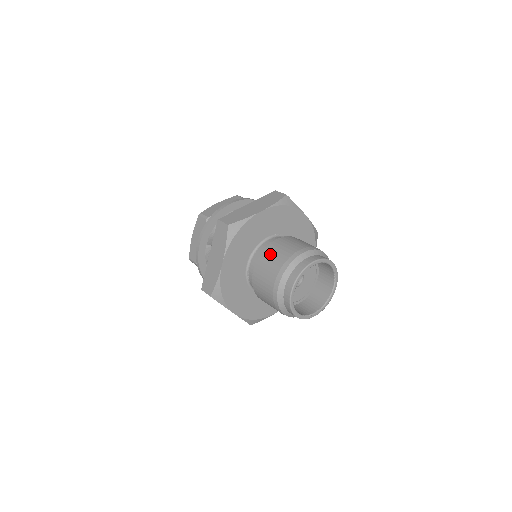
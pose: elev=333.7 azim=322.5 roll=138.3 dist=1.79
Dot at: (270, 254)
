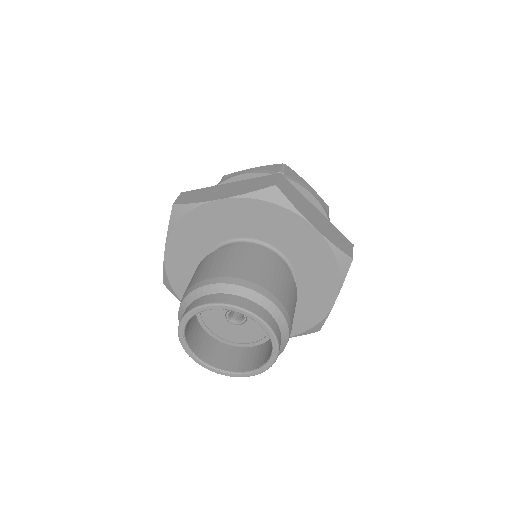
Dot at: (203, 264)
